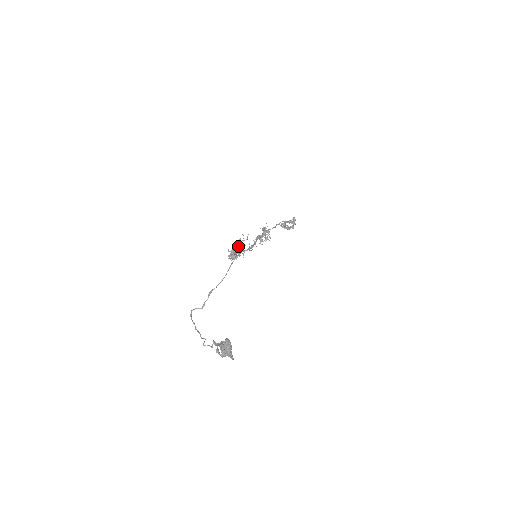
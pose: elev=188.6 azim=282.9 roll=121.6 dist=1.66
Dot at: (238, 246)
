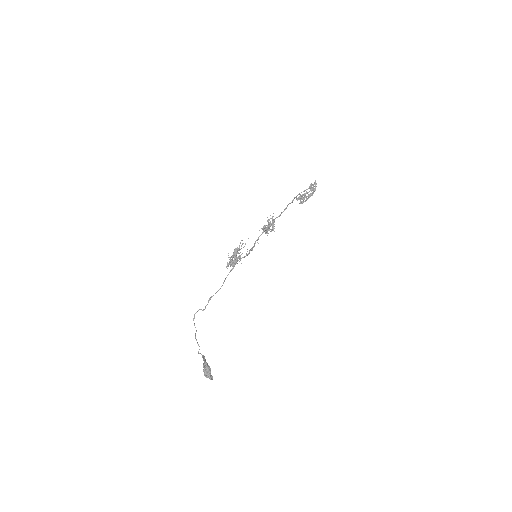
Dot at: (234, 257)
